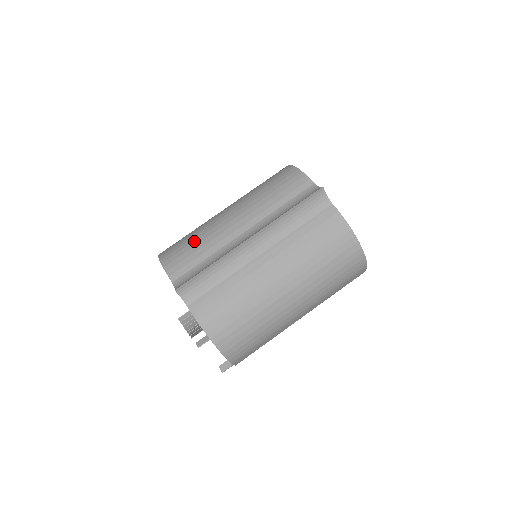
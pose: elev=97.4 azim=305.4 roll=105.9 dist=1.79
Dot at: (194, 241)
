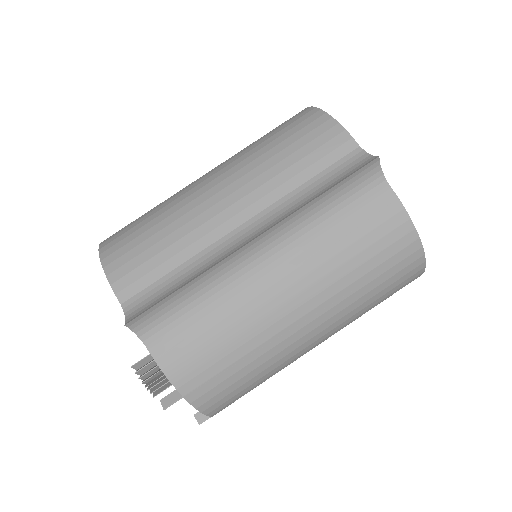
Dot at: (157, 232)
